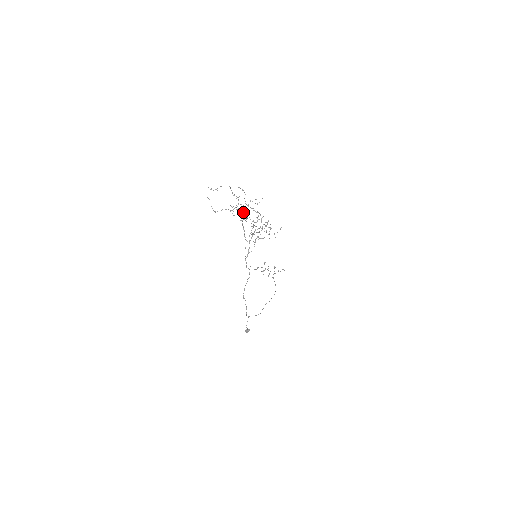
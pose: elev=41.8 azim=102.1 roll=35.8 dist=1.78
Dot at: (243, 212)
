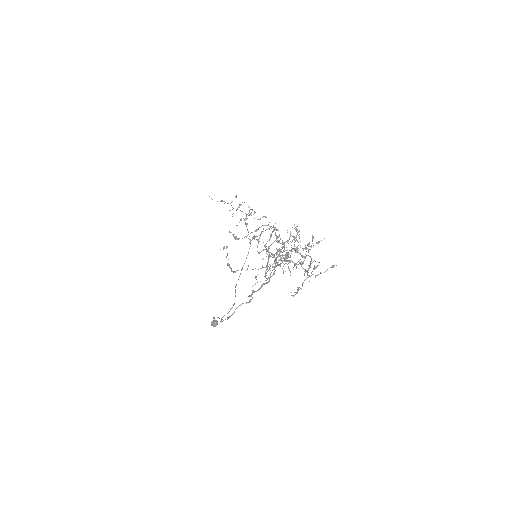
Dot at: (271, 235)
